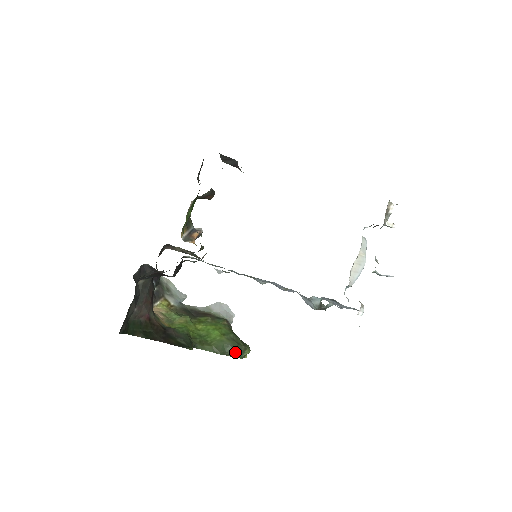
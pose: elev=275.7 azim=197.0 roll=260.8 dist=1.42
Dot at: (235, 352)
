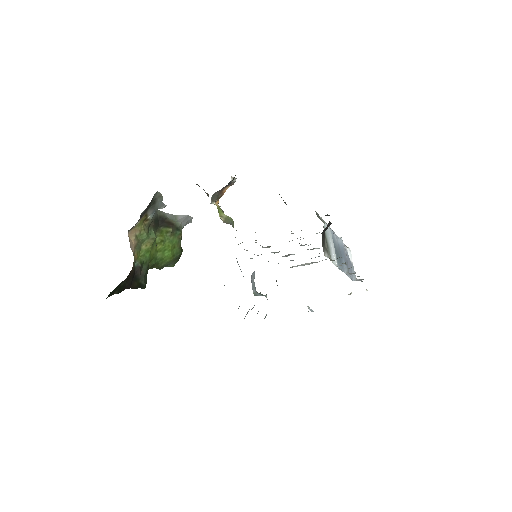
Dot at: occluded
